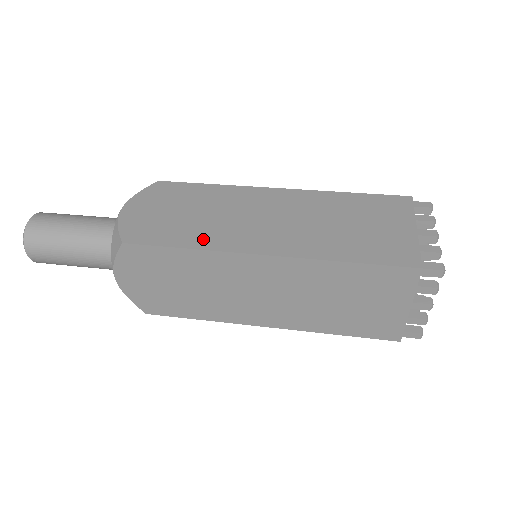
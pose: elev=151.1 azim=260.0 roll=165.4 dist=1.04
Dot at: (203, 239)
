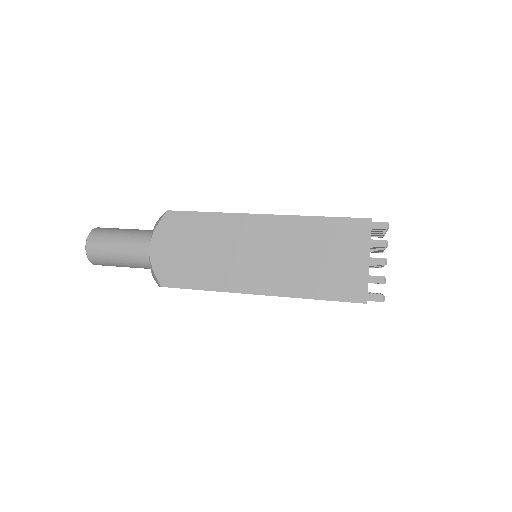
Dot at: (214, 280)
